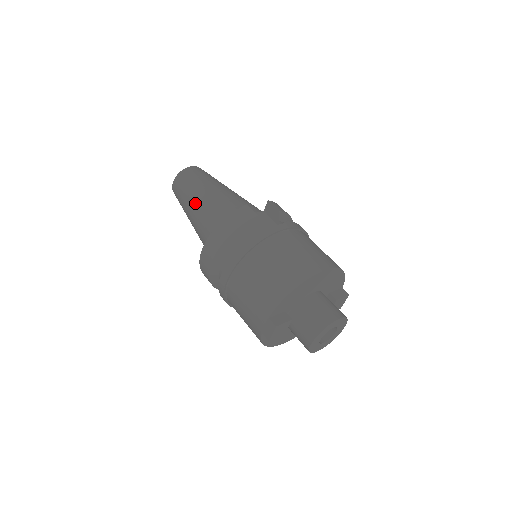
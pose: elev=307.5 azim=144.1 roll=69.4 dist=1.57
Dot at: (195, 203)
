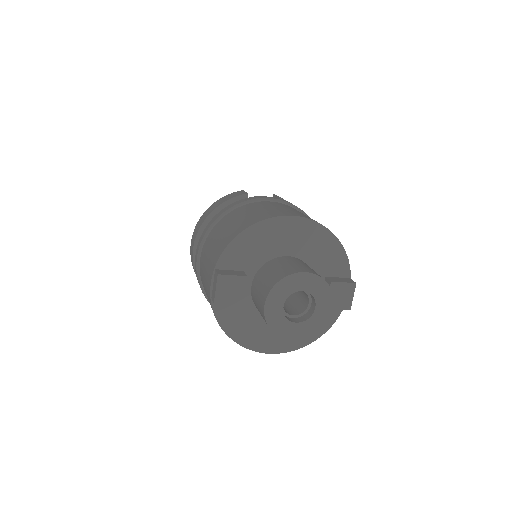
Dot at: occluded
